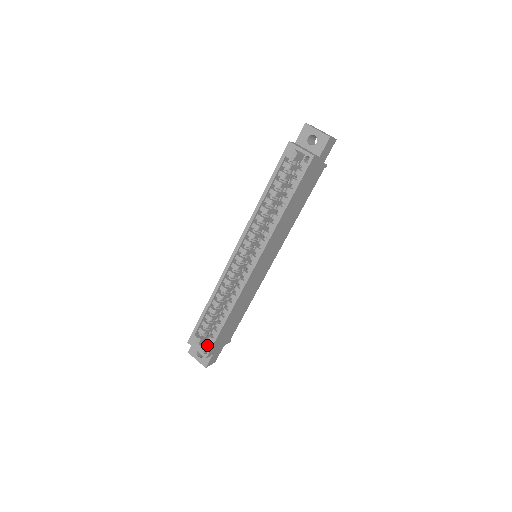
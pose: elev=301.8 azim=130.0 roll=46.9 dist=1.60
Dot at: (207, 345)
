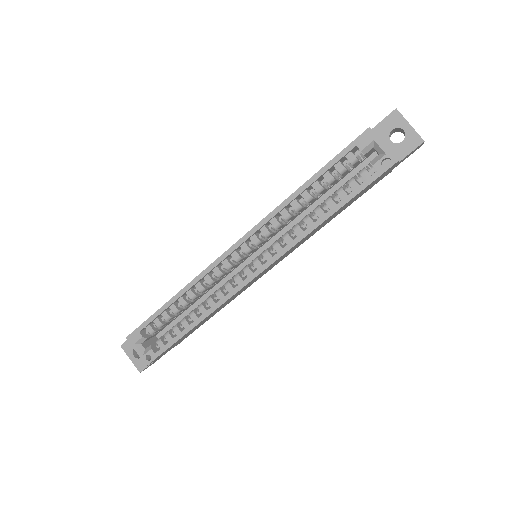
Dot at: (153, 350)
